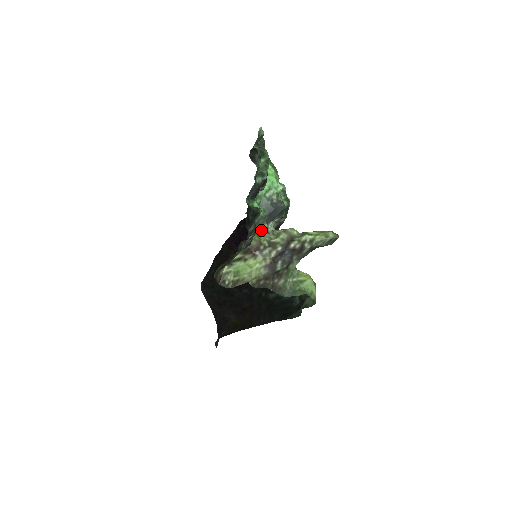
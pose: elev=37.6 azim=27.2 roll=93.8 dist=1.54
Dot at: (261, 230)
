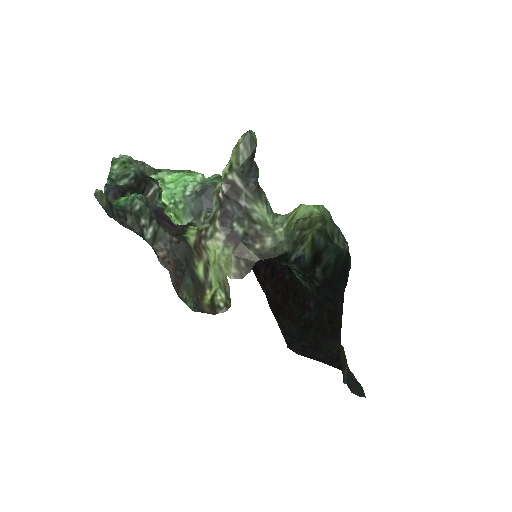
Dot at: (203, 223)
